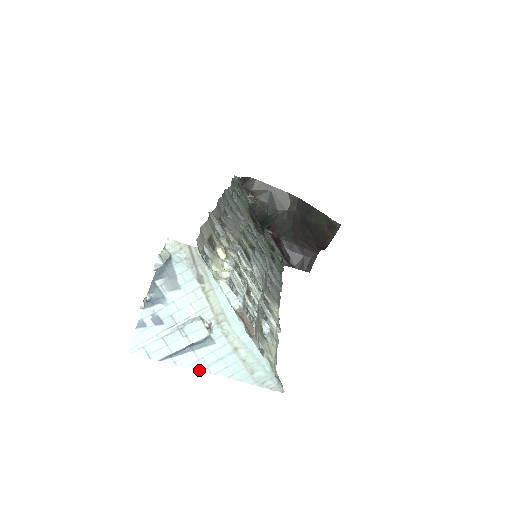
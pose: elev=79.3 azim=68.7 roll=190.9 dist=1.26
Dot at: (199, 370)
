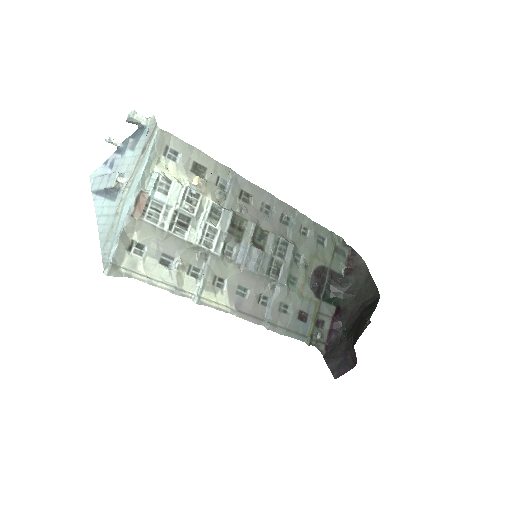
Dot at: (96, 215)
